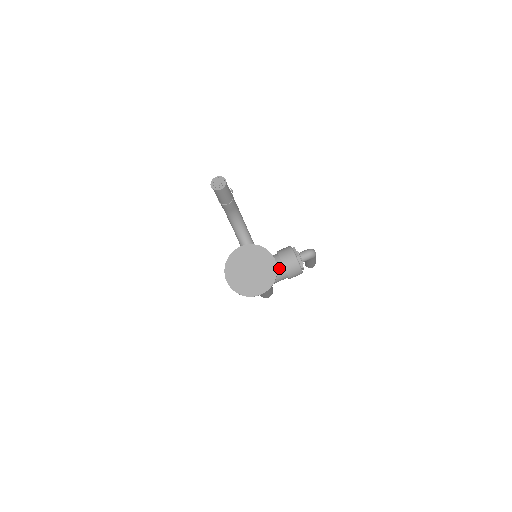
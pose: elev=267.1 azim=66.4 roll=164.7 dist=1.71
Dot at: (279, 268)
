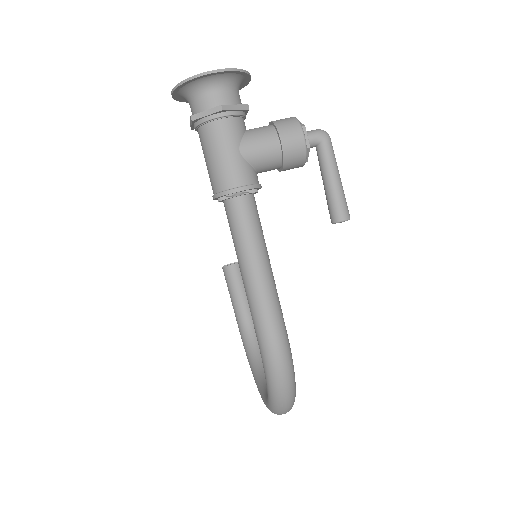
Dot at: (264, 126)
